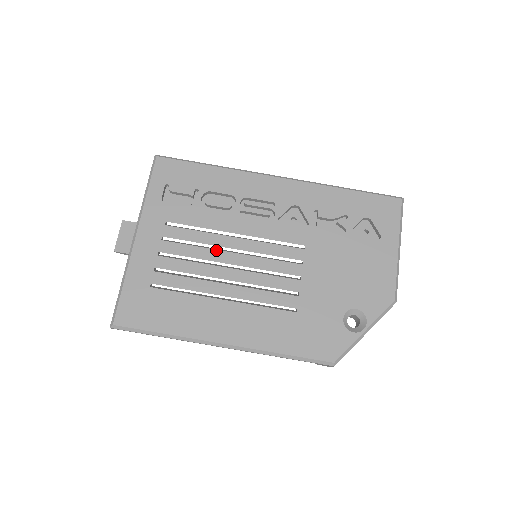
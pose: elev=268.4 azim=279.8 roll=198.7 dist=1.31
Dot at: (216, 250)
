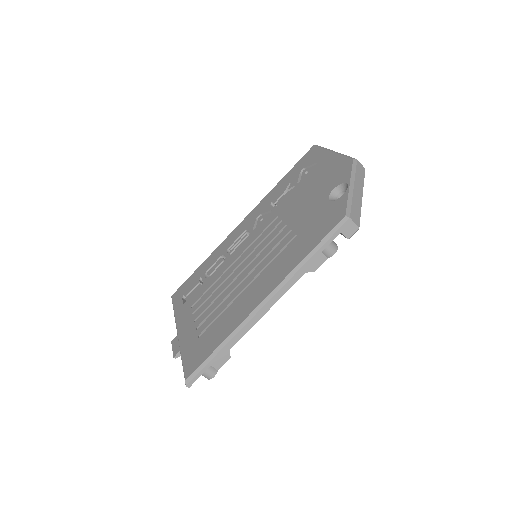
Dot at: (227, 280)
